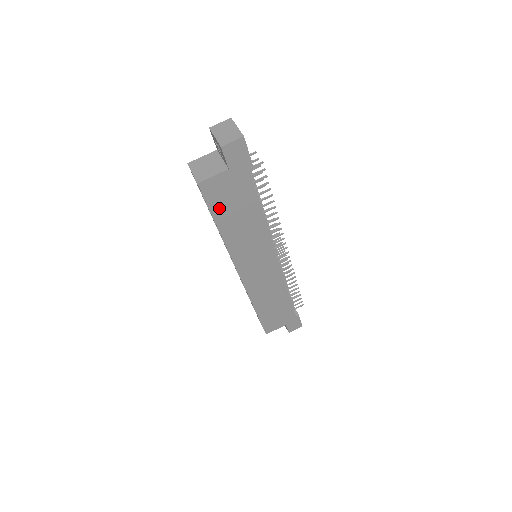
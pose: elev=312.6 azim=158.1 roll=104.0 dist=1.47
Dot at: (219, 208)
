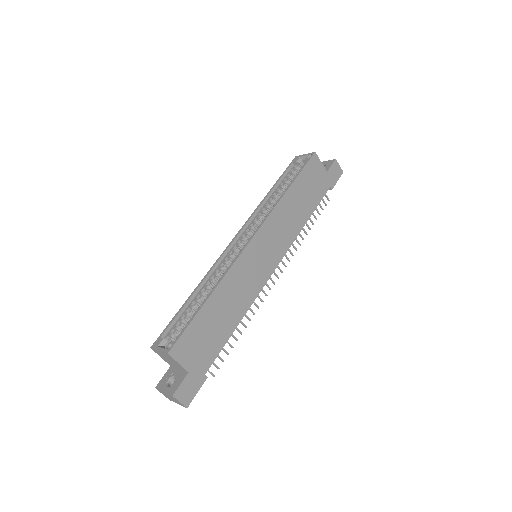
Dot at: (304, 178)
